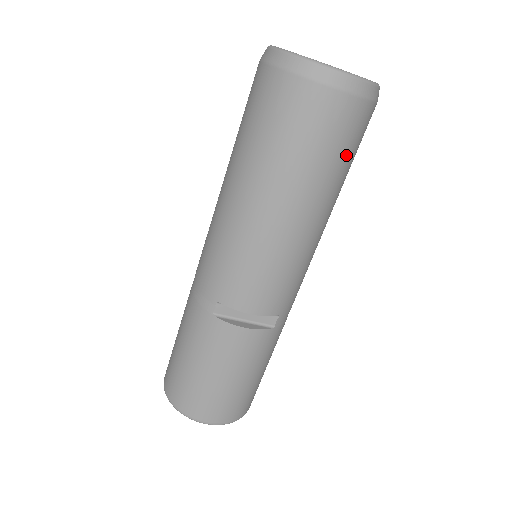
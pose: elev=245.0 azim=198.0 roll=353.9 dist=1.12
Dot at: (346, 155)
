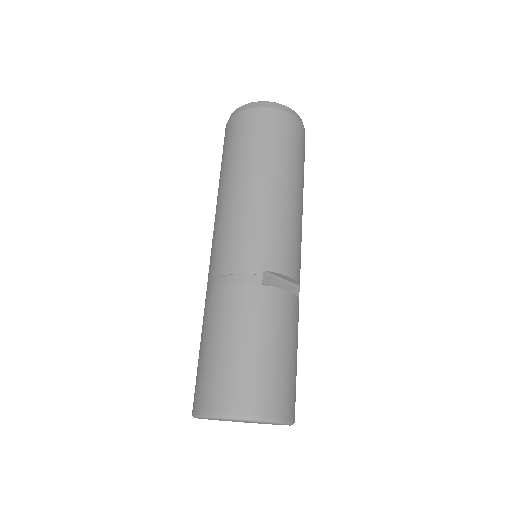
Dot at: occluded
